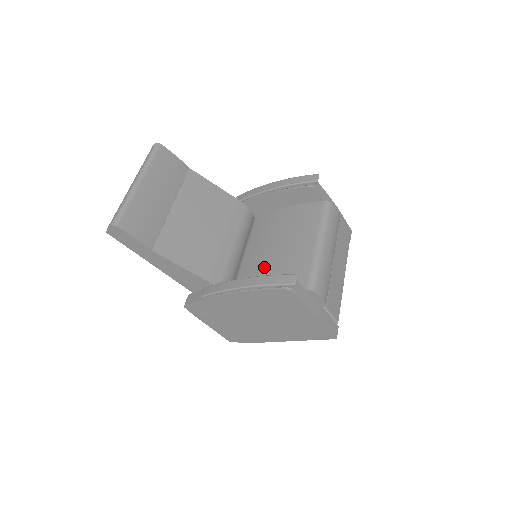
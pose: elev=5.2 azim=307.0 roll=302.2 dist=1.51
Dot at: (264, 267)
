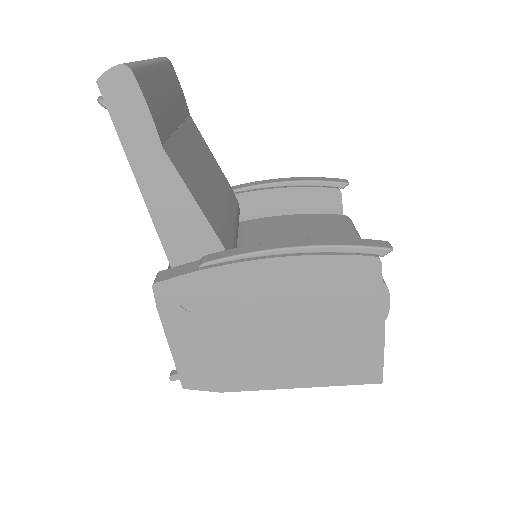
Dot at: occluded
